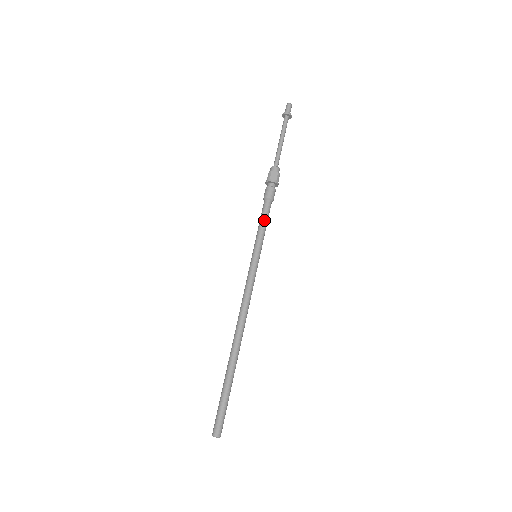
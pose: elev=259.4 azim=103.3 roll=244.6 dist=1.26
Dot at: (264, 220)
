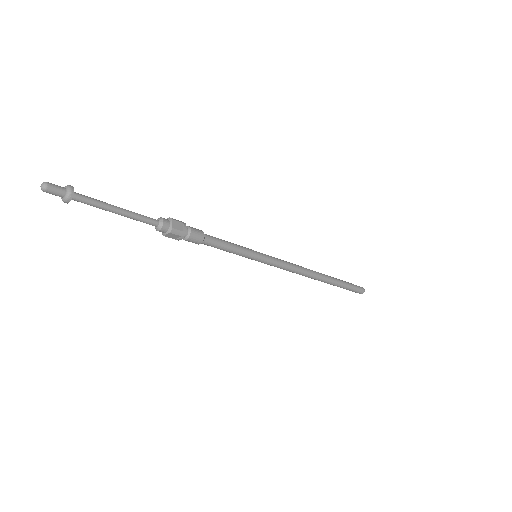
Dot at: (223, 250)
